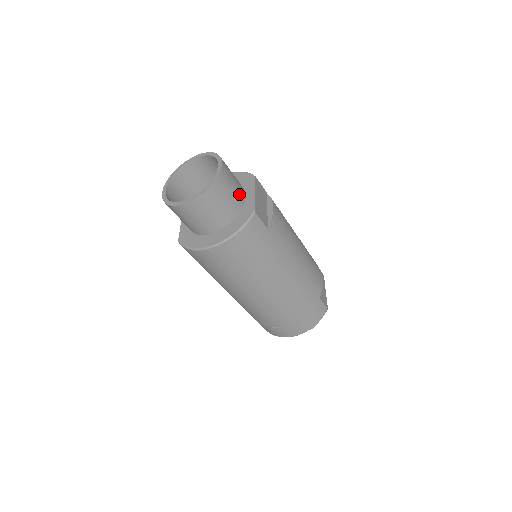
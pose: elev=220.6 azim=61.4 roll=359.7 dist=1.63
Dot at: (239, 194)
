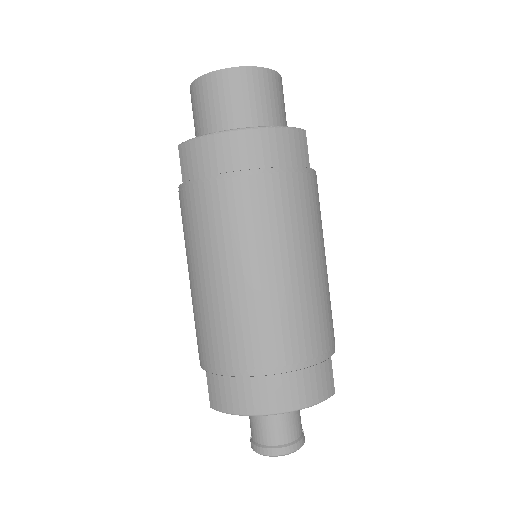
Dot at: (286, 122)
